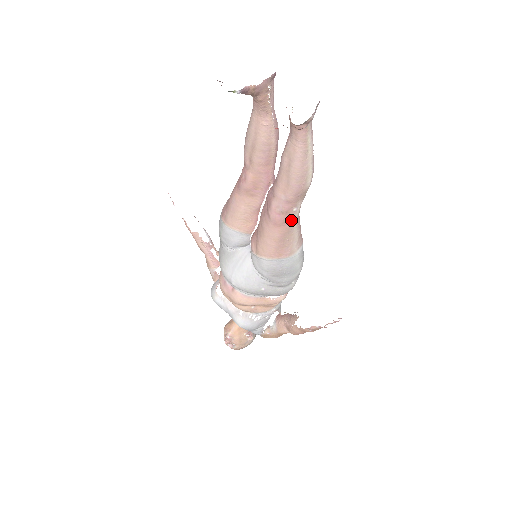
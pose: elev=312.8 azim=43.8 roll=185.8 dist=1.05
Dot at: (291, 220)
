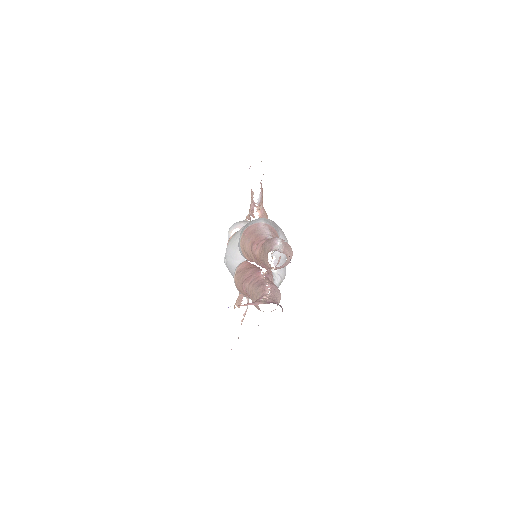
Dot at: occluded
